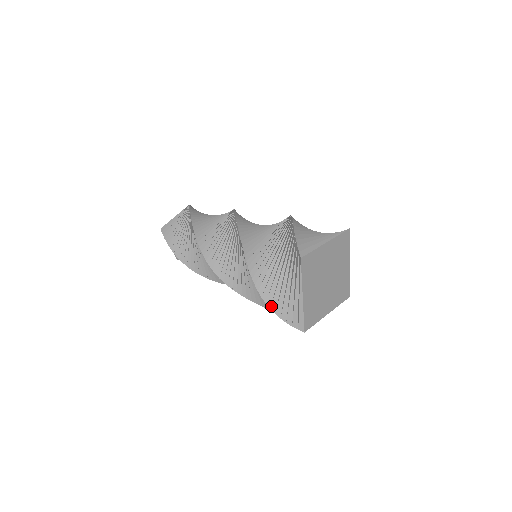
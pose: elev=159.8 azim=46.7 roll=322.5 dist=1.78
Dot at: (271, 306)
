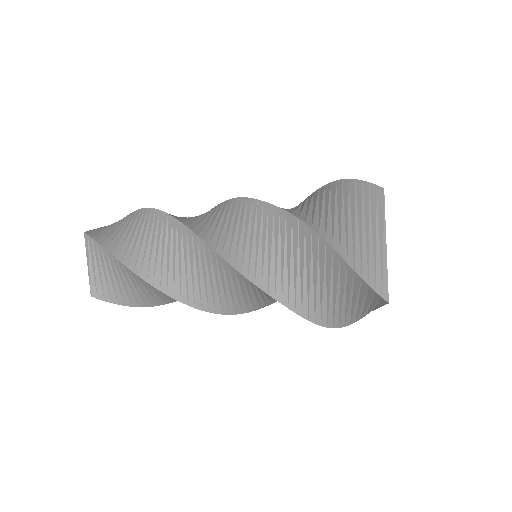
Dot at: (347, 260)
